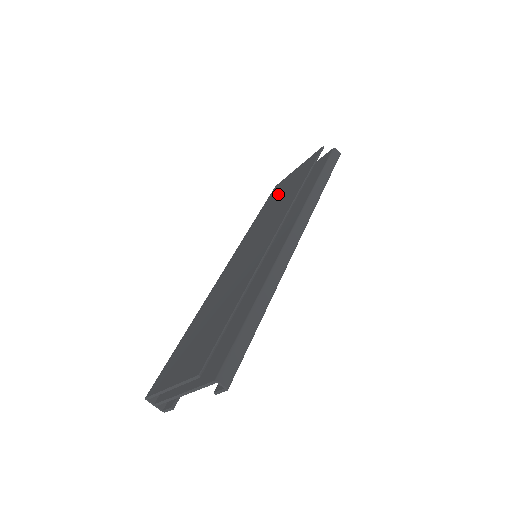
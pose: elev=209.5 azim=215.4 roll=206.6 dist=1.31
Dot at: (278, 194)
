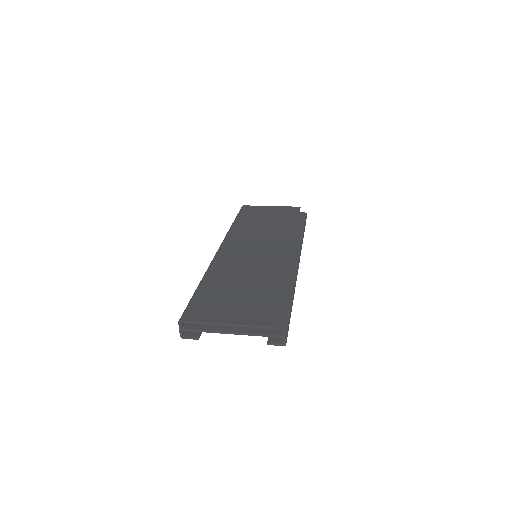
Dot at: (259, 217)
